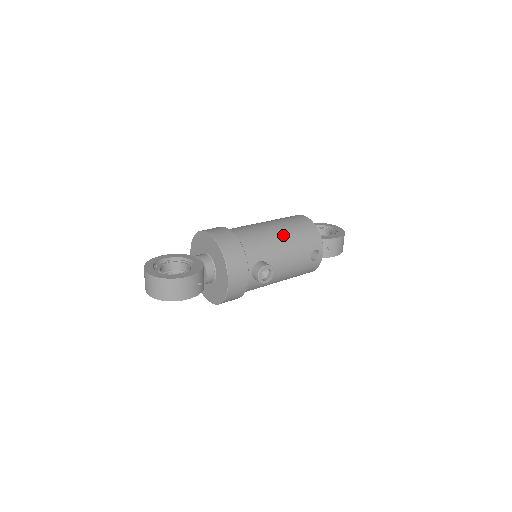
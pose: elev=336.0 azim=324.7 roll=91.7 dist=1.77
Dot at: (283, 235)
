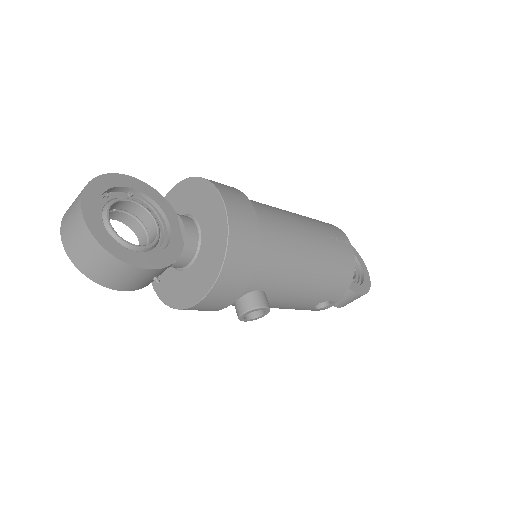
Dot at: (314, 266)
